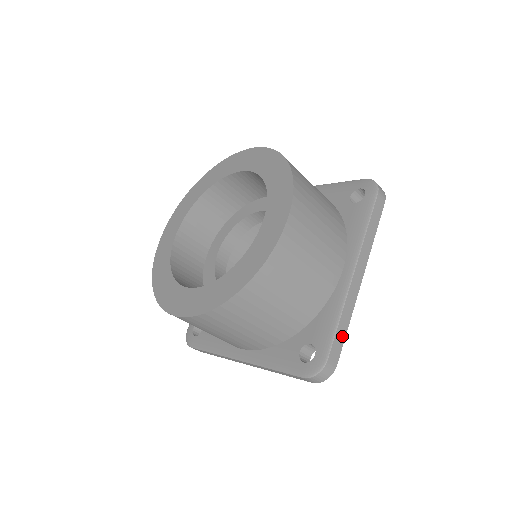
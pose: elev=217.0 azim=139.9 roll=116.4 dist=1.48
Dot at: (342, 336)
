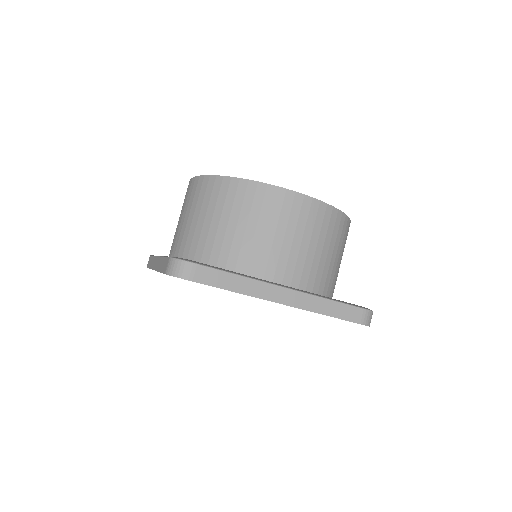
Dot at: occluded
